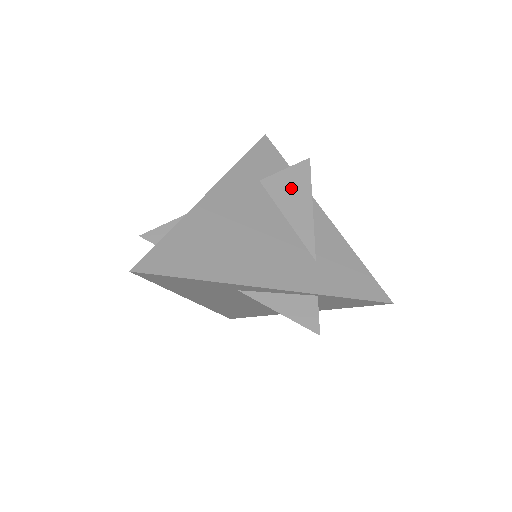
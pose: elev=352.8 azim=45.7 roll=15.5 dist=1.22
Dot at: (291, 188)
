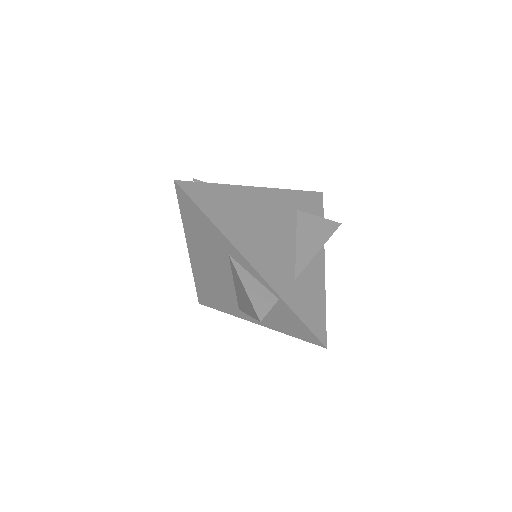
Dot at: (314, 229)
